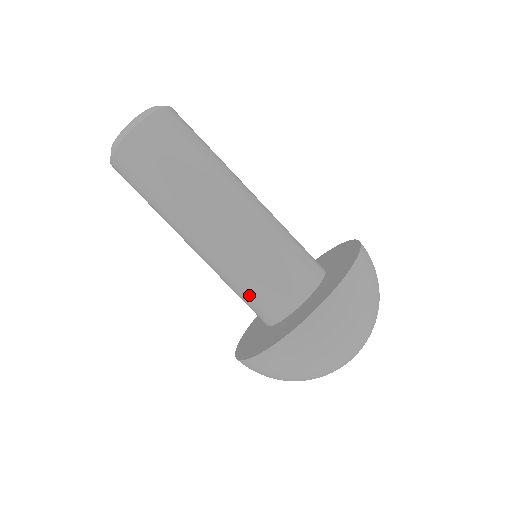
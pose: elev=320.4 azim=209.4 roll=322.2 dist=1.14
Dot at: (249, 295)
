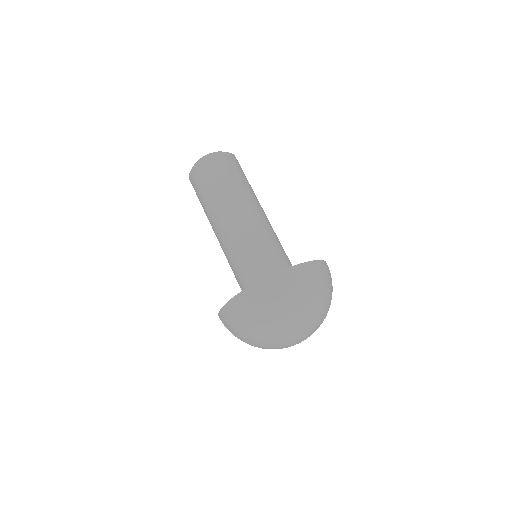
Dot at: (243, 269)
